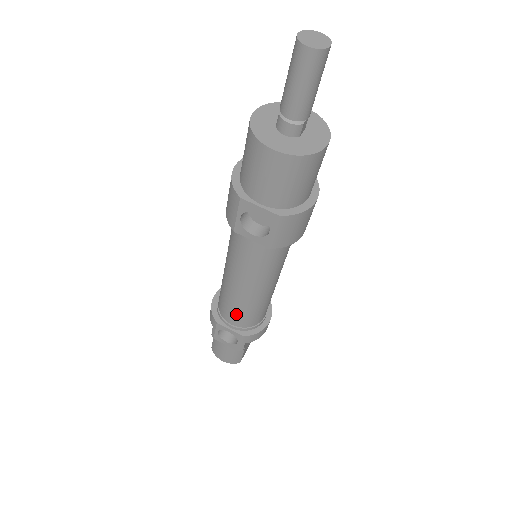
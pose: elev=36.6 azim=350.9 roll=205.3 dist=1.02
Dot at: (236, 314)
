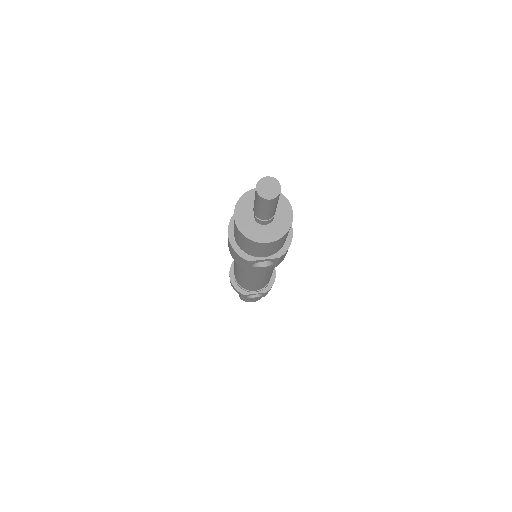
Dot at: (257, 287)
